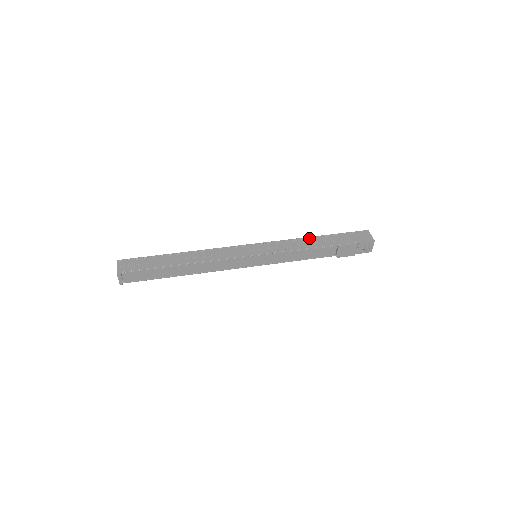
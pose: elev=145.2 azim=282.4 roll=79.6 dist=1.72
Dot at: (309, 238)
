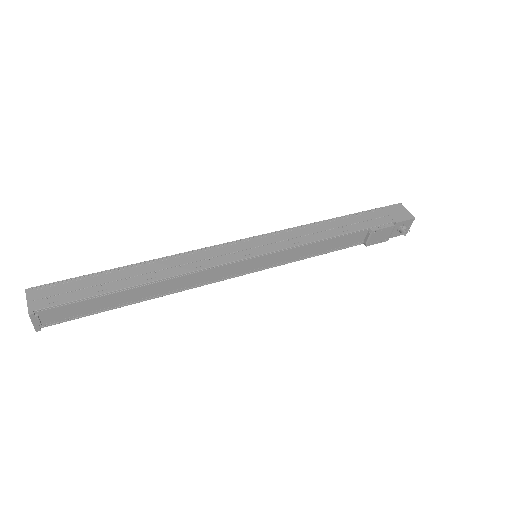
Dot at: (328, 221)
